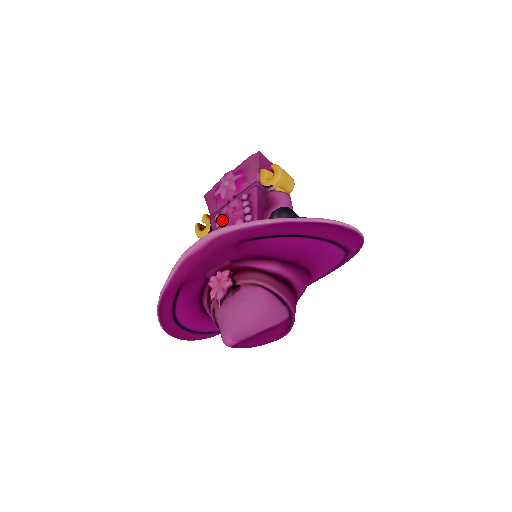
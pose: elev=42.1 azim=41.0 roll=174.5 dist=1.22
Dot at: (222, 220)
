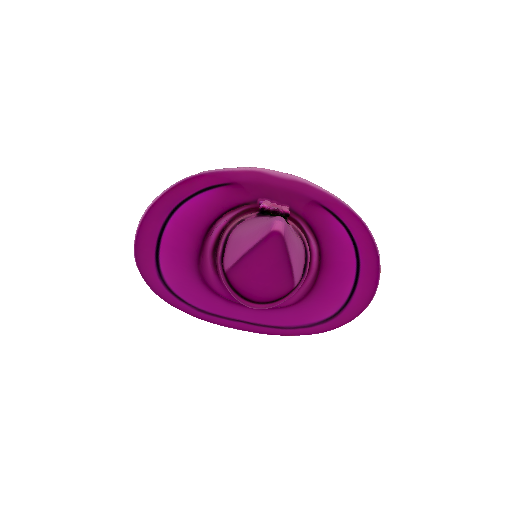
Dot at: occluded
